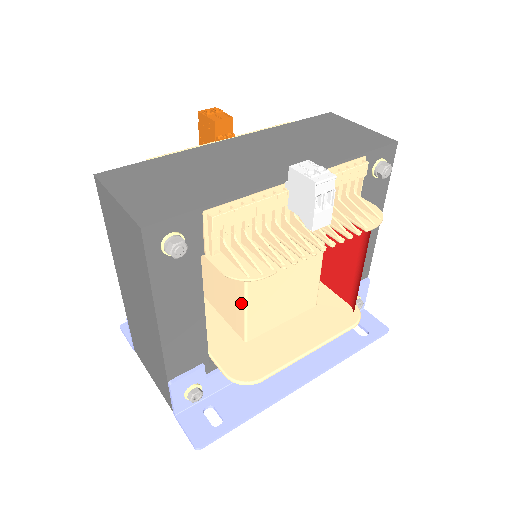
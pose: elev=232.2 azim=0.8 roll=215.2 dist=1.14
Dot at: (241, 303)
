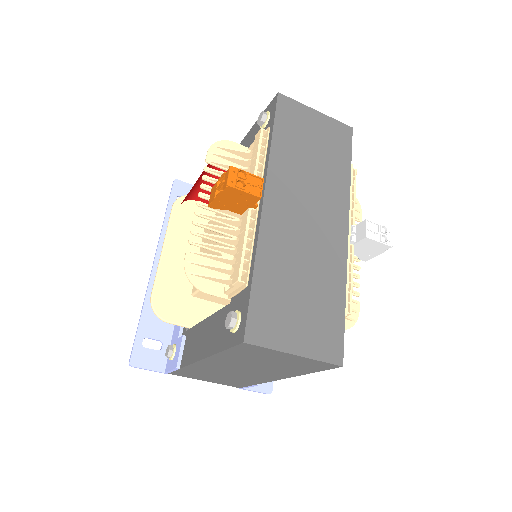
Dot at: occluded
